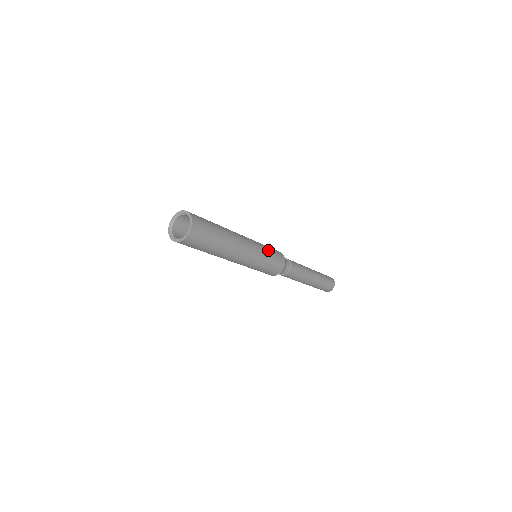
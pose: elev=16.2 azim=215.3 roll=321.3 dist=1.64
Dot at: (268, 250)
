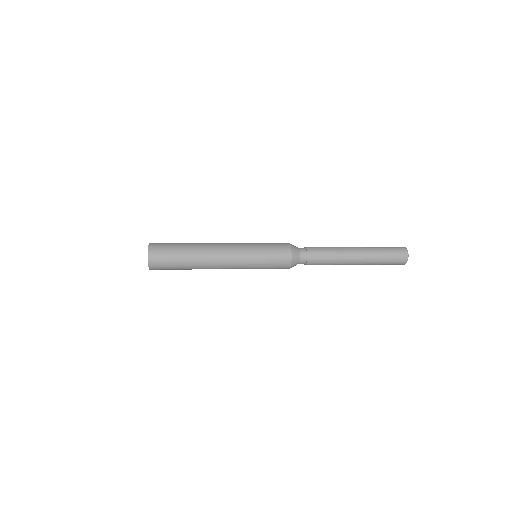
Dot at: (260, 245)
